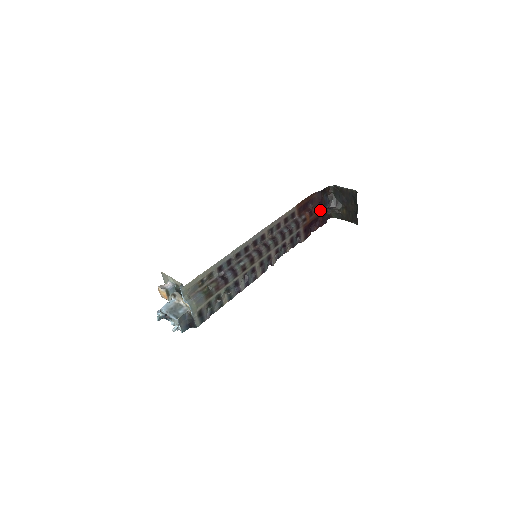
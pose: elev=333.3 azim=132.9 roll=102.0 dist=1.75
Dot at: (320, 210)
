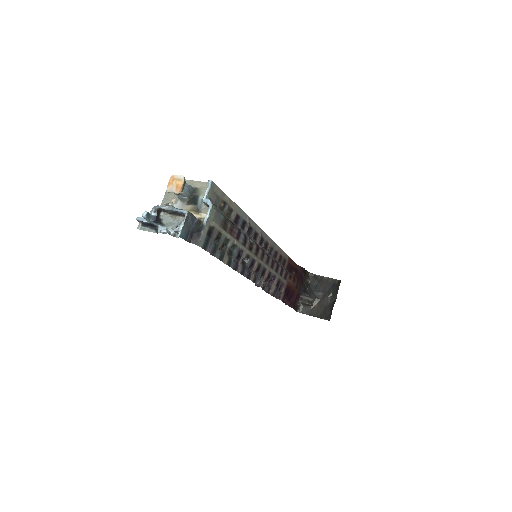
Dot at: (298, 287)
